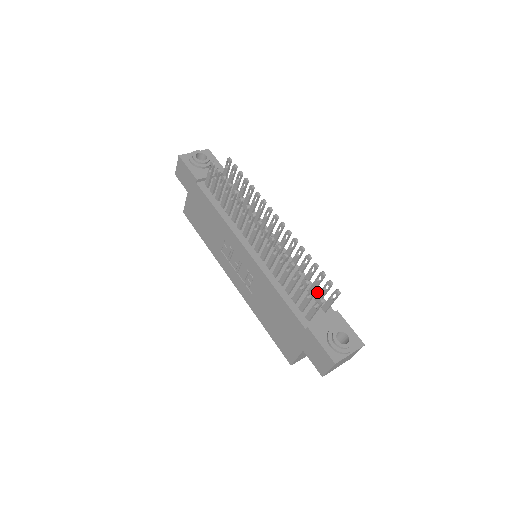
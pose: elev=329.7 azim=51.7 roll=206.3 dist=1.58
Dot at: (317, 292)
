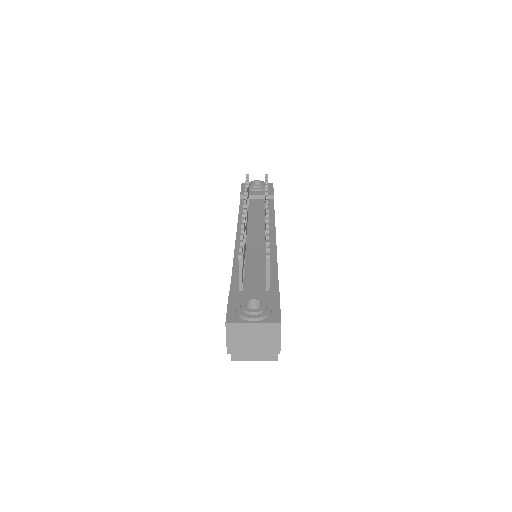
Dot at: (275, 277)
